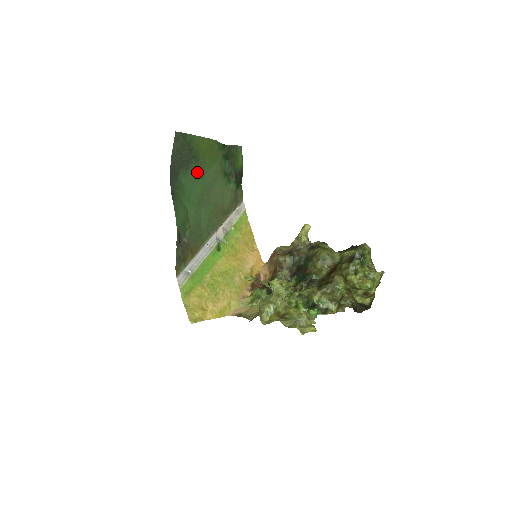
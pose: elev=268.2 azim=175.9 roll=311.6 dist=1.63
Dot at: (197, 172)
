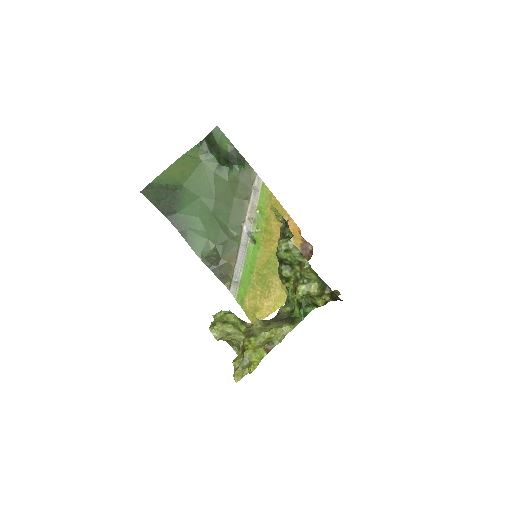
Dot at: (190, 195)
